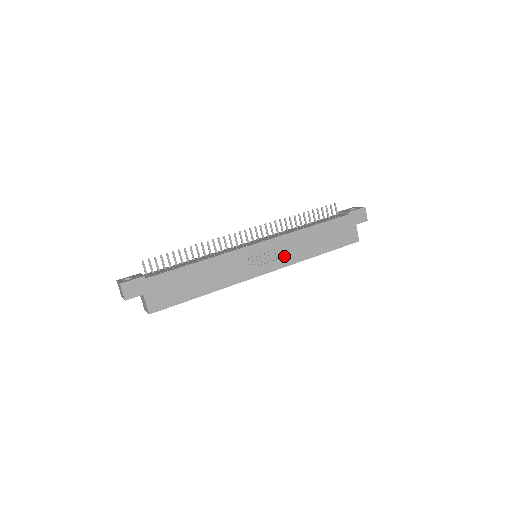
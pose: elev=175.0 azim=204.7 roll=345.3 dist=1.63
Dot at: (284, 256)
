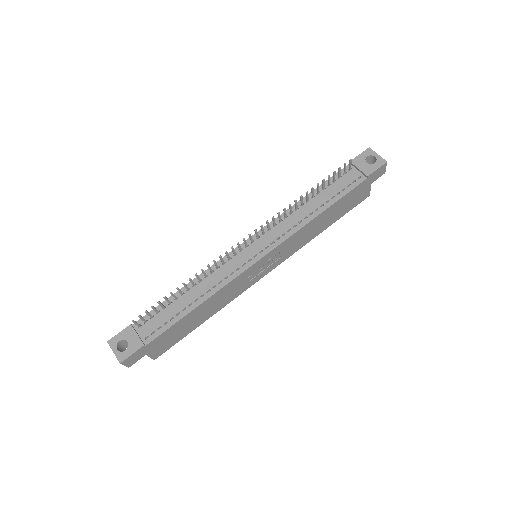
Dot at: (288, 251)
